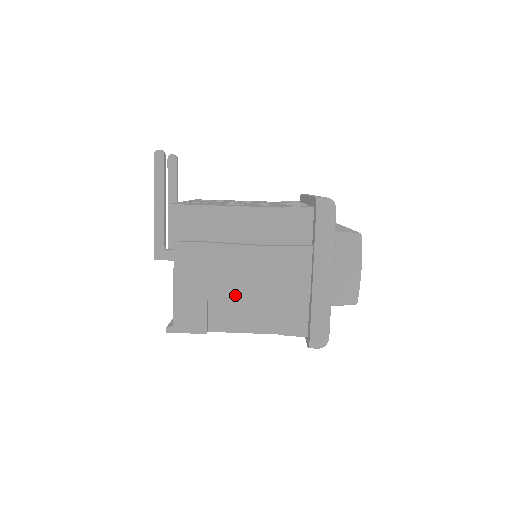
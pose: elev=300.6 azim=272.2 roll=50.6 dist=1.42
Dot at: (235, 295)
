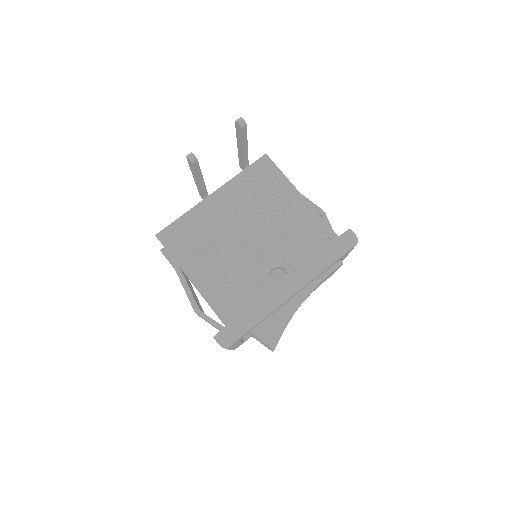
Dot at: occluded
